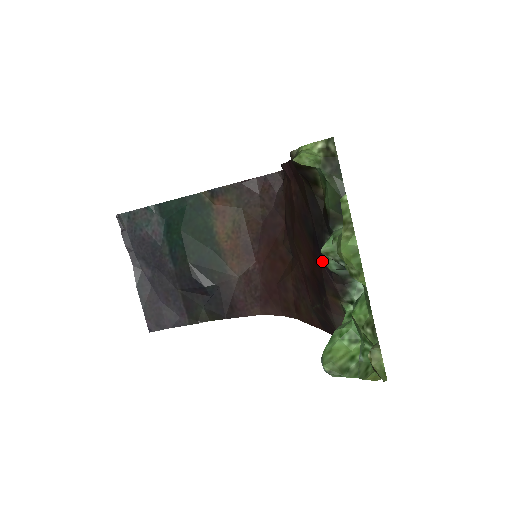
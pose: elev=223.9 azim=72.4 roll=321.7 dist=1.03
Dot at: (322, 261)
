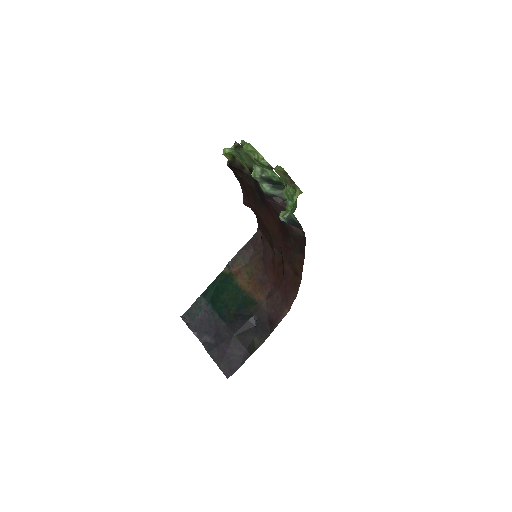
Dot at: (264, 194)
